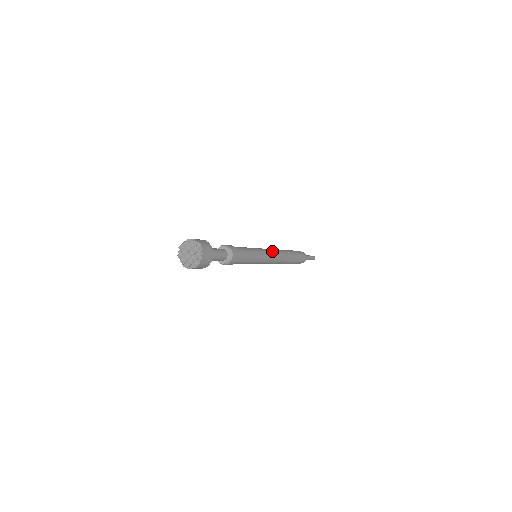
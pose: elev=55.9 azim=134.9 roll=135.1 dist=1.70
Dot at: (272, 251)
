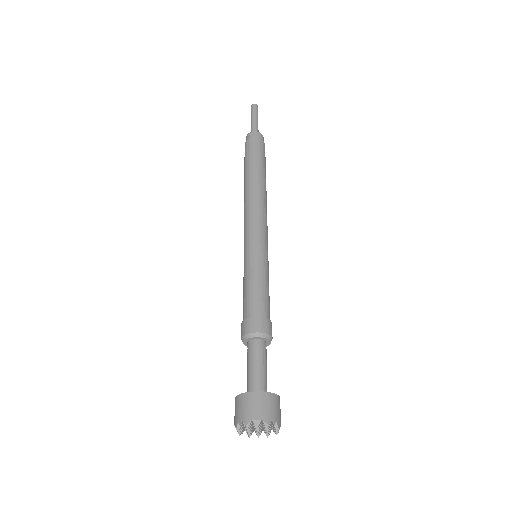
Dot at: occluded
